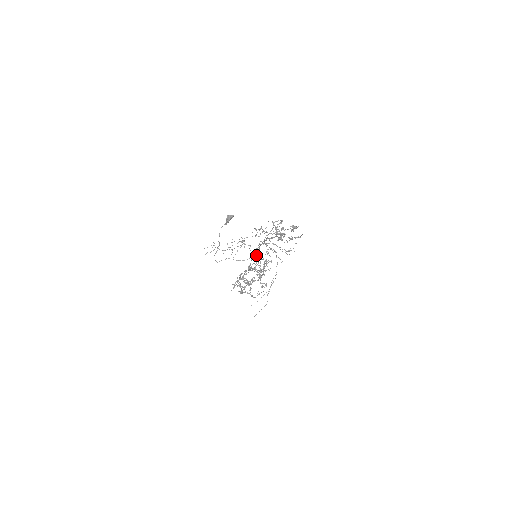
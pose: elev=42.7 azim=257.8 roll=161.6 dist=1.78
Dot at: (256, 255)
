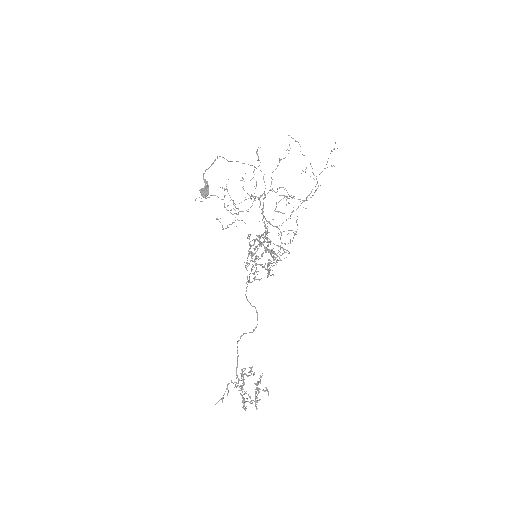
Dot at: (251, 282)
